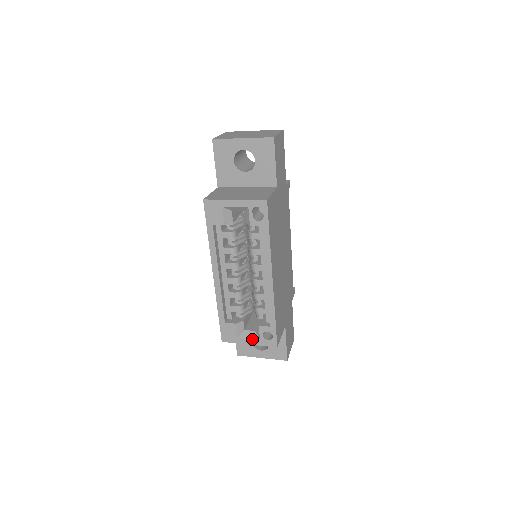
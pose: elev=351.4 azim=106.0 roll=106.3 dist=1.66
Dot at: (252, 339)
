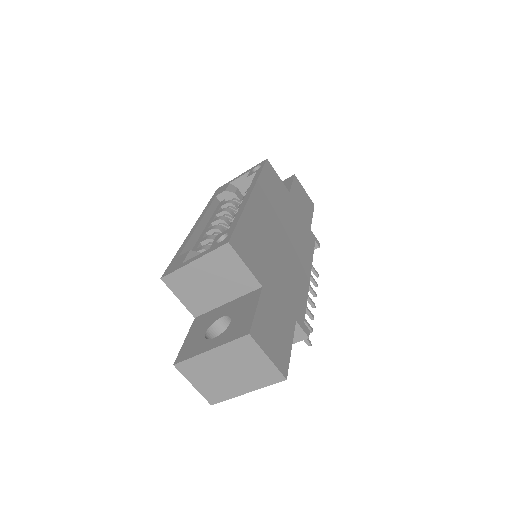
Dot at: (200, 254)
